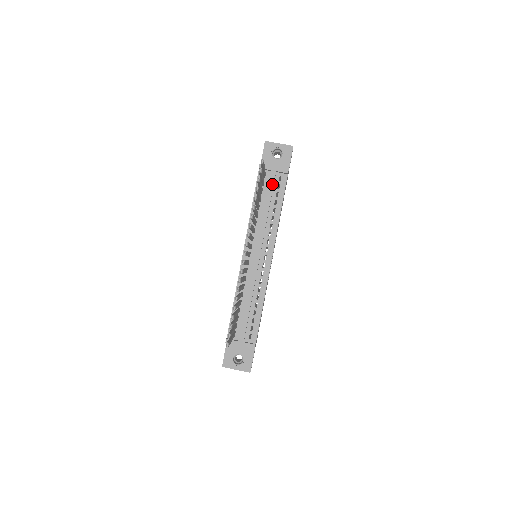
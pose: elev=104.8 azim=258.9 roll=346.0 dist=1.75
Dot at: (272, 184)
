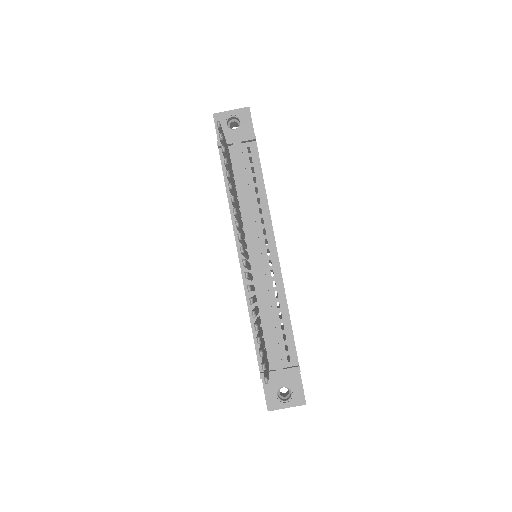
Dot at: (241, 159)
